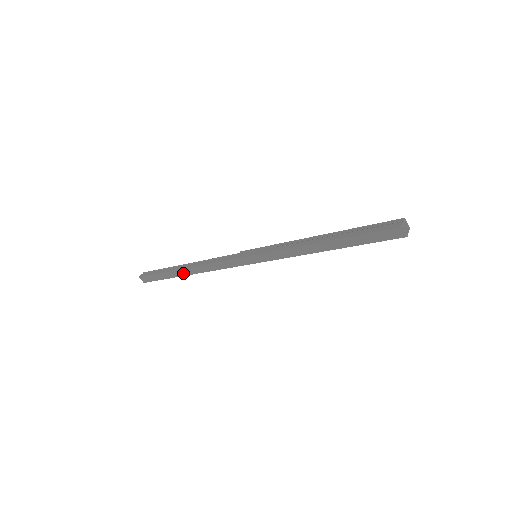
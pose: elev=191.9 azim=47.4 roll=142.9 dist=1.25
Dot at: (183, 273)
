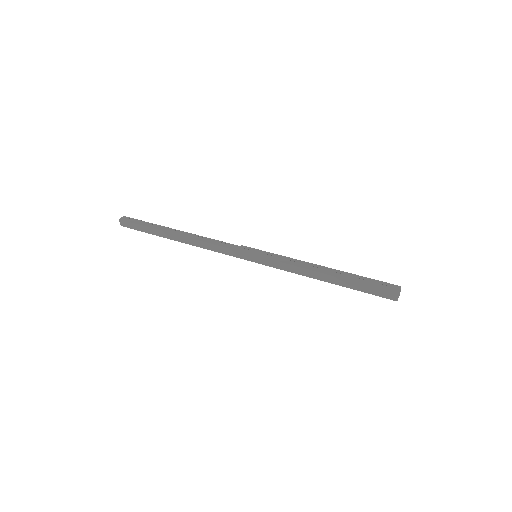
Dot at: (172, 237)
